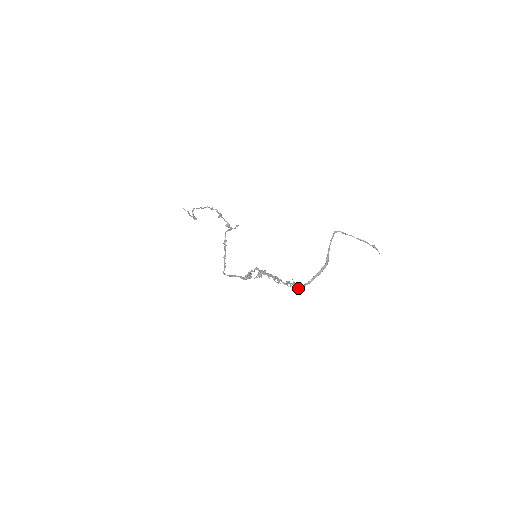
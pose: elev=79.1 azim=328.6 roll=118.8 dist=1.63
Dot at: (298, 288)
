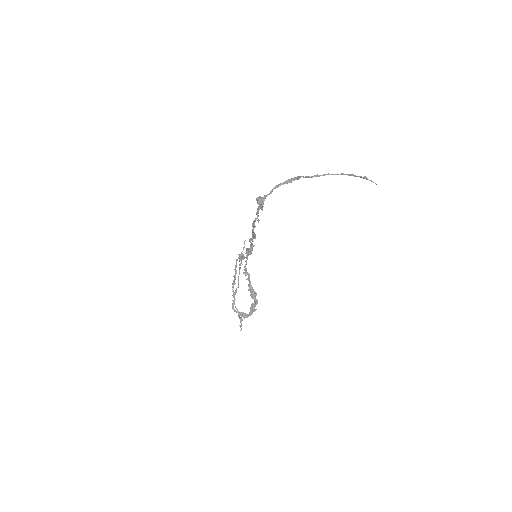
Dot at: (258, 197)
